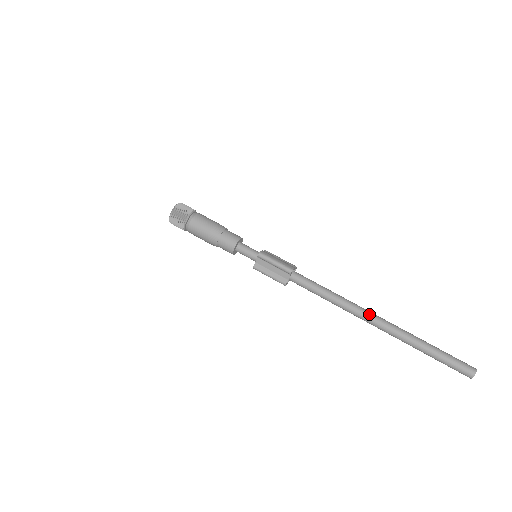
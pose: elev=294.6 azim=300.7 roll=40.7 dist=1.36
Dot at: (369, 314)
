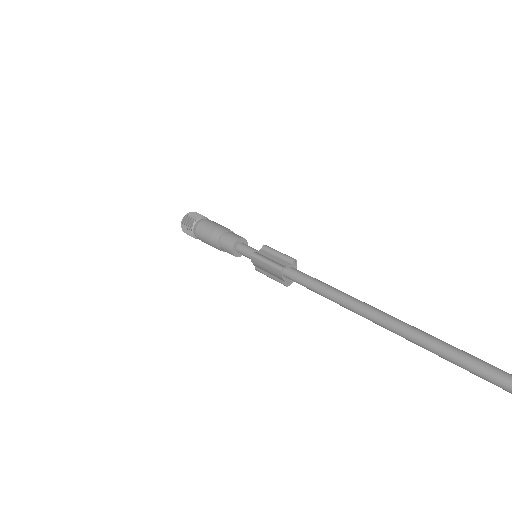
Dot at: (377, 309)
